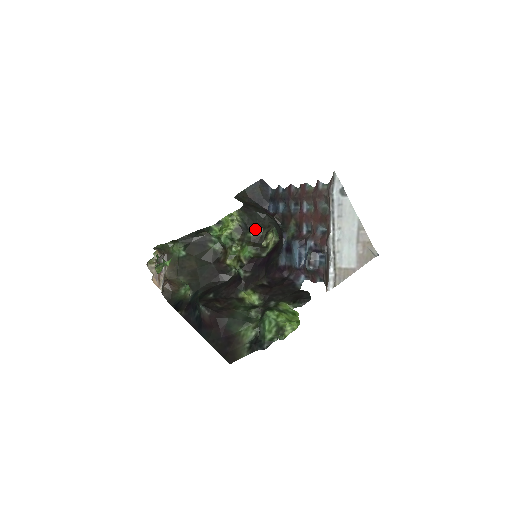
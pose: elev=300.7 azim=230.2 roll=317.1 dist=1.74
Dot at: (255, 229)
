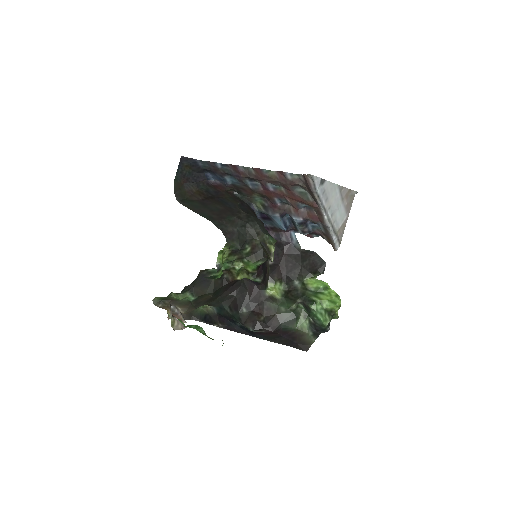
Dot at: (247, 244)
